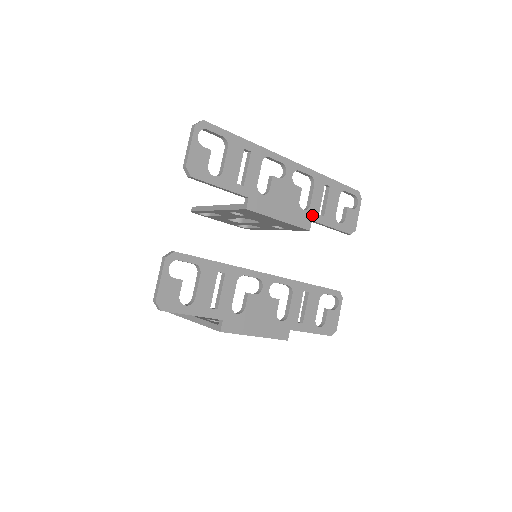
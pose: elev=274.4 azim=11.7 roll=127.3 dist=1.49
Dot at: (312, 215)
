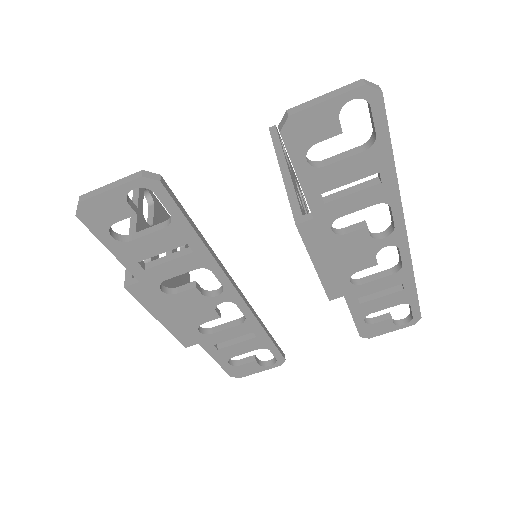
Dot at: (351, 292)
